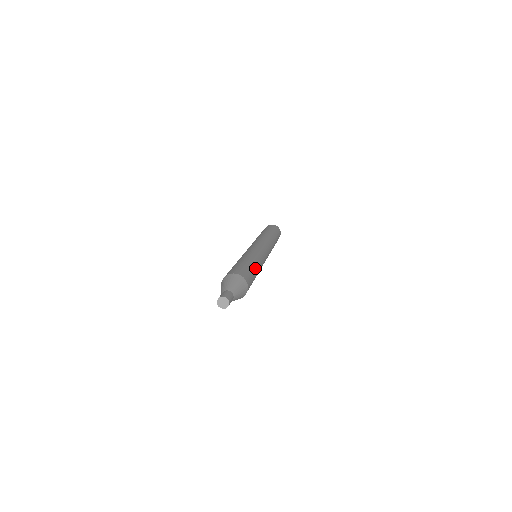
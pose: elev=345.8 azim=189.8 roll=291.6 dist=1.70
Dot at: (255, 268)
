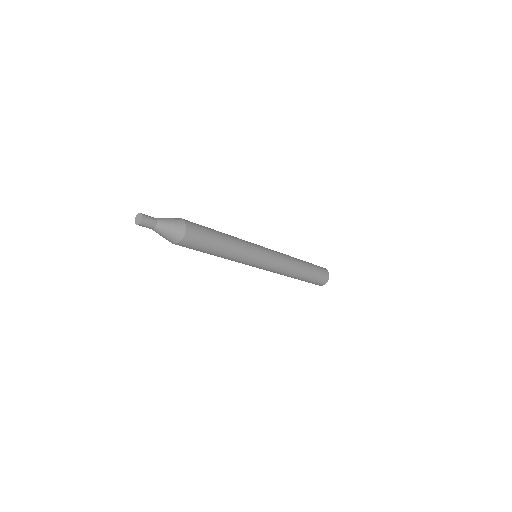
Dot at: (218, 232)
